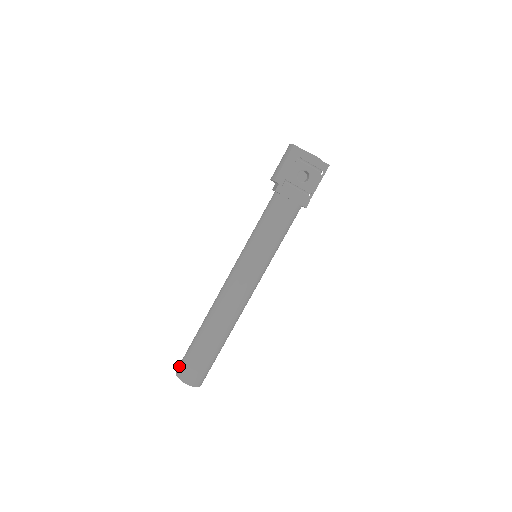
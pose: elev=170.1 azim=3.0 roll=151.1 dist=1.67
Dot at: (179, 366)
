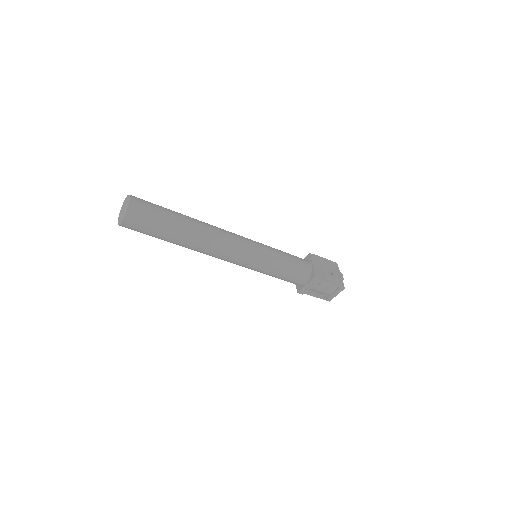
Dot at: occluded
